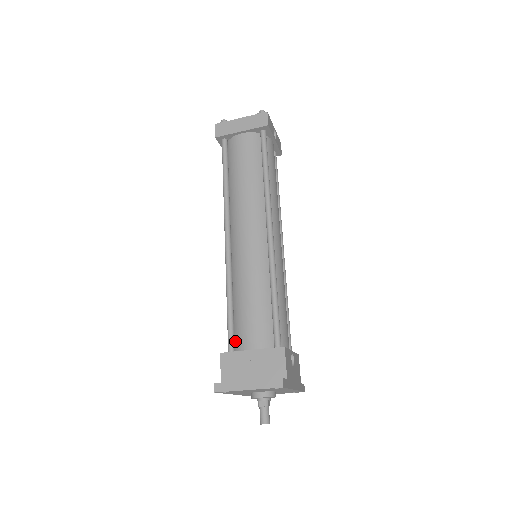
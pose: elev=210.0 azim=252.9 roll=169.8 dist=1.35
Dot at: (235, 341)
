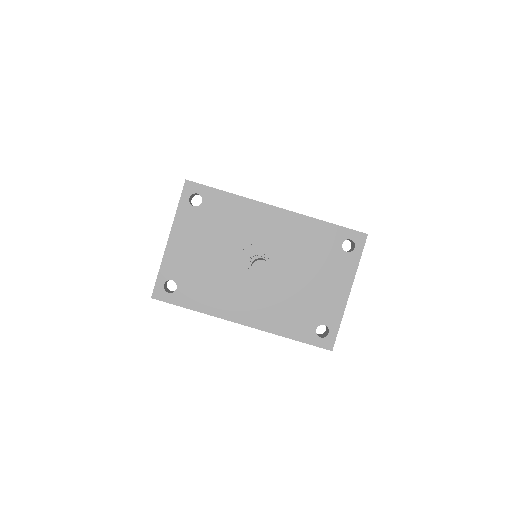
Dot at: occluded
